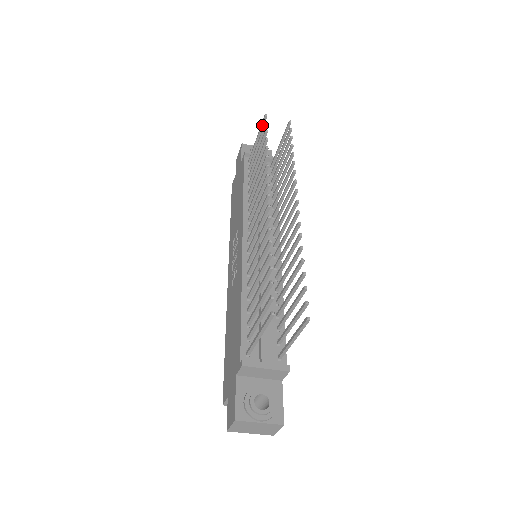
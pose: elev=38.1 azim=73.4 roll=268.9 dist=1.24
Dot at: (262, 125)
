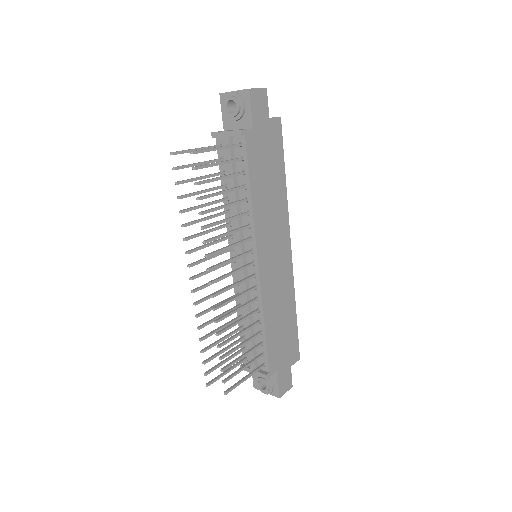
Dot at: (181, 153)
